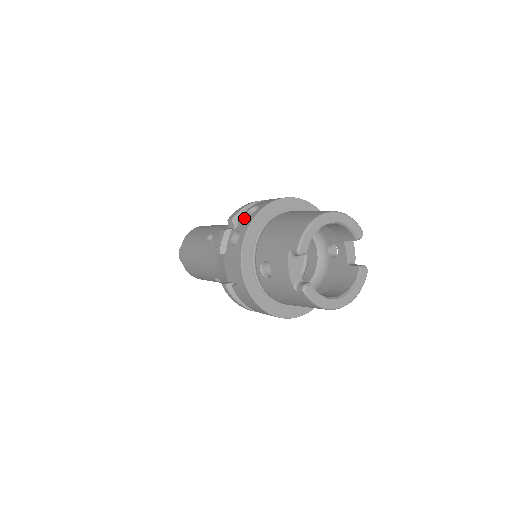
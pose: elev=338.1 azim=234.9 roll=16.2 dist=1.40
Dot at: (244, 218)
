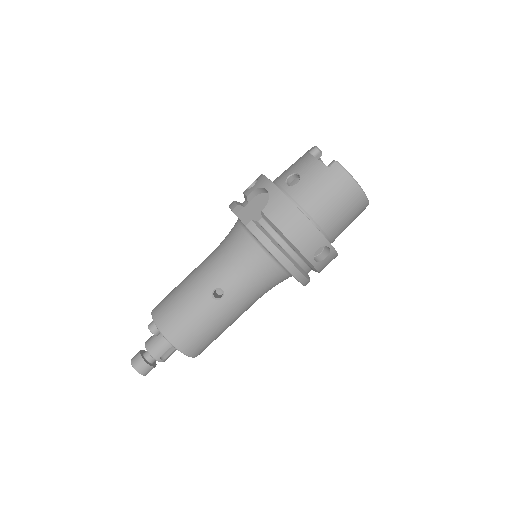
Dot at: occluded
